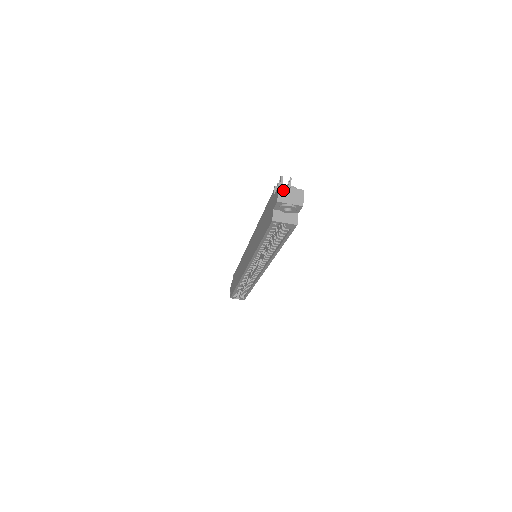
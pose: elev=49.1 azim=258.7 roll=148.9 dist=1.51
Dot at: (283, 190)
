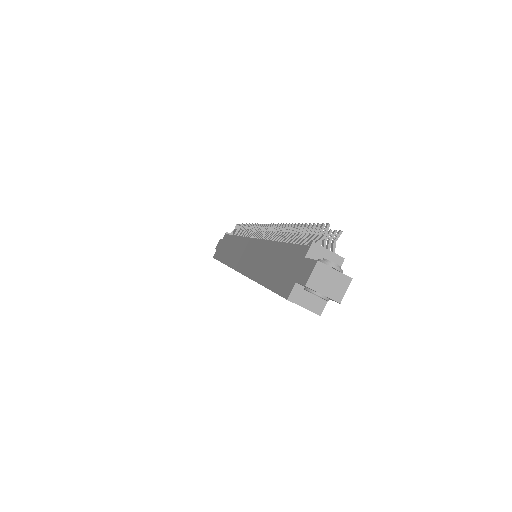
Dot at: (321, 270)
